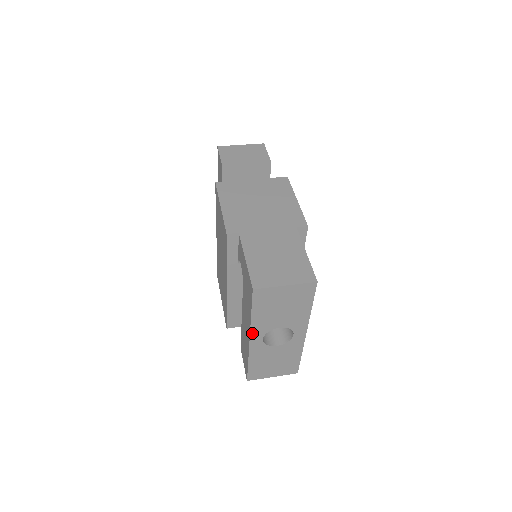
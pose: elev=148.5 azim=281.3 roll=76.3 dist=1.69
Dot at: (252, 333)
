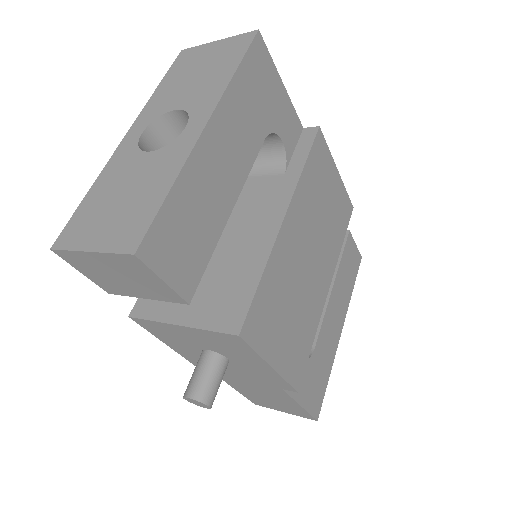
Dot at: (138, 121)
